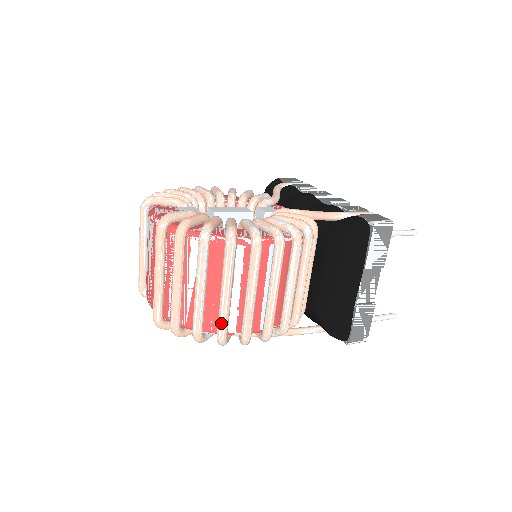
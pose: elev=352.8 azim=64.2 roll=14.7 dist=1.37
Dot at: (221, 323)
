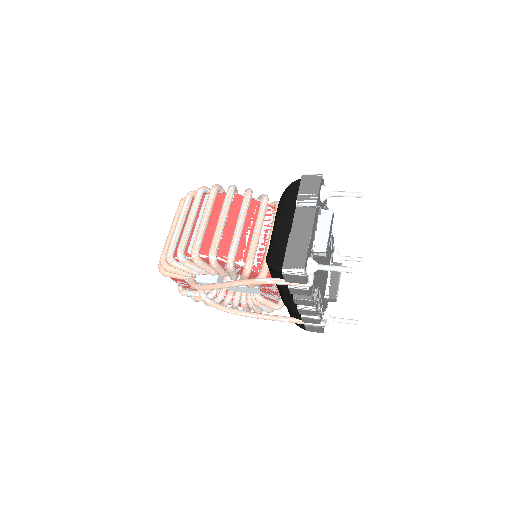
Dot at: (181, 239)
